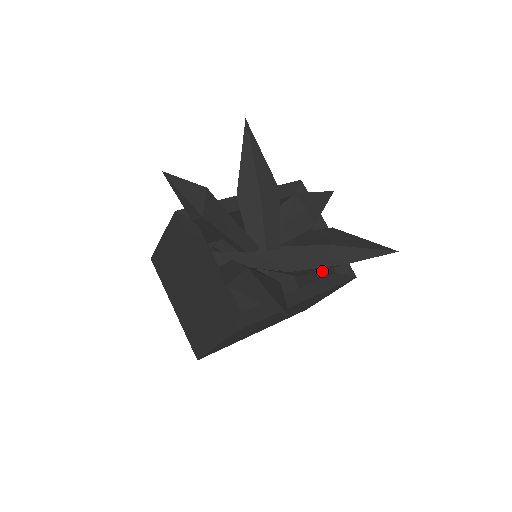
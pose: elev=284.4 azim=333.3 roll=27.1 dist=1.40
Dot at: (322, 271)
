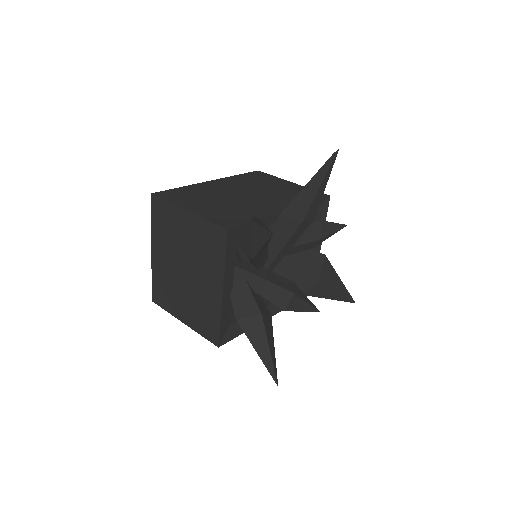
Dot at: occluded
